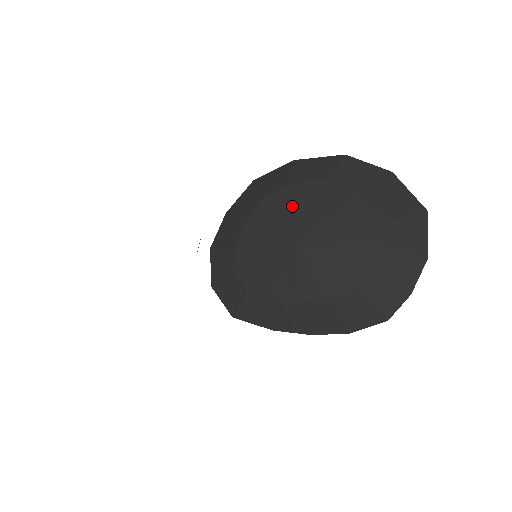
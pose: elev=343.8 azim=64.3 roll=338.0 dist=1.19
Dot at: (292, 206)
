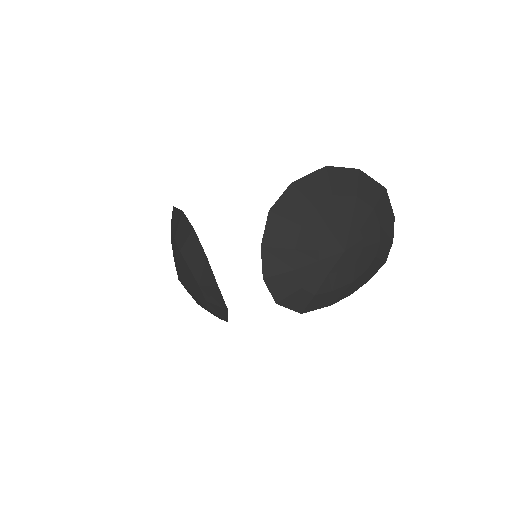
Dot at: (326, 225)
